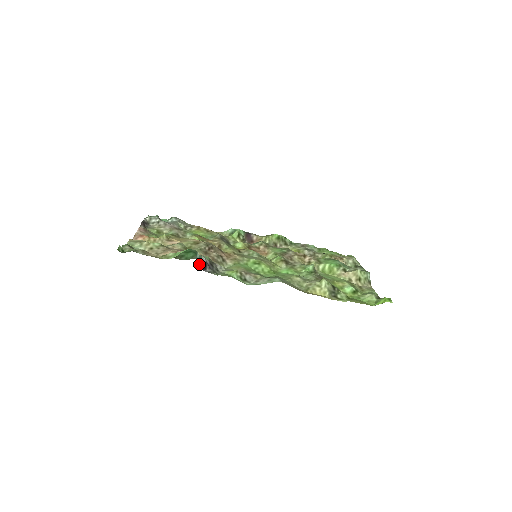
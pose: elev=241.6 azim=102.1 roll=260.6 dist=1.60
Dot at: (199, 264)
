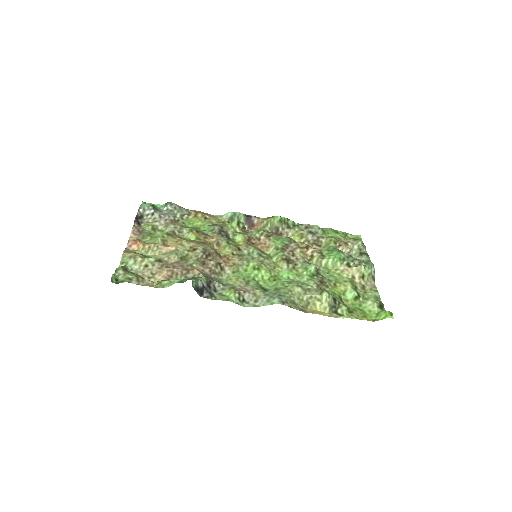
Dot at: (196, 291)
